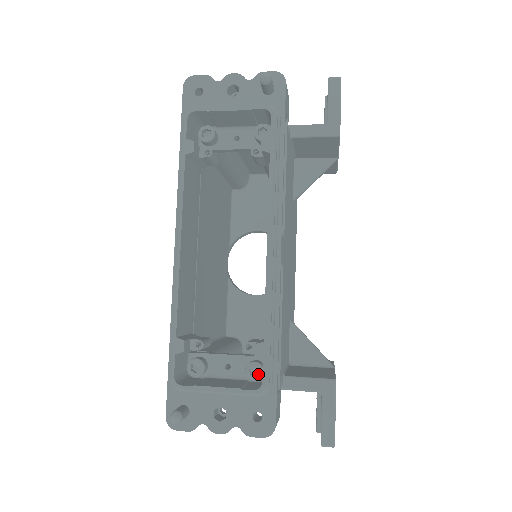
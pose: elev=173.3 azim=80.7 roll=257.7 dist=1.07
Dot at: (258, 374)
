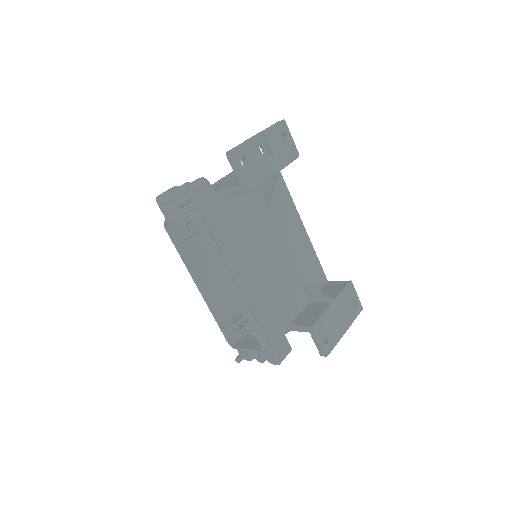
Dot at: occluded
